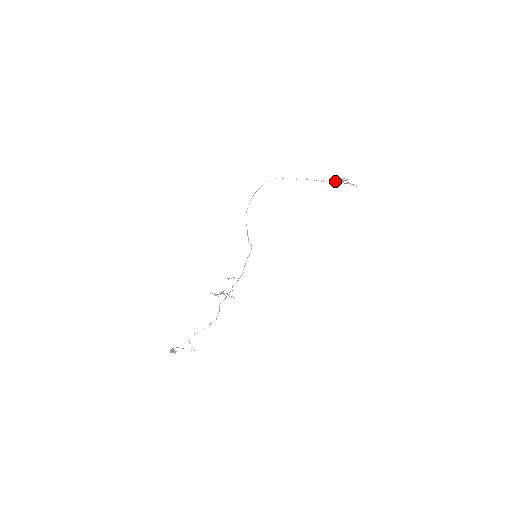
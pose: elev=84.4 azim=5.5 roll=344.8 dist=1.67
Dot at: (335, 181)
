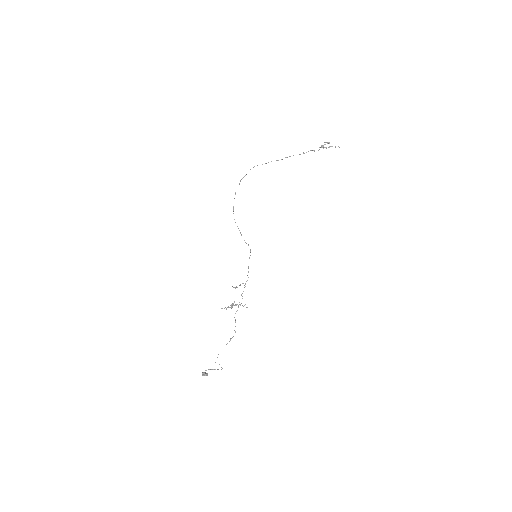
Dot at: occluded
